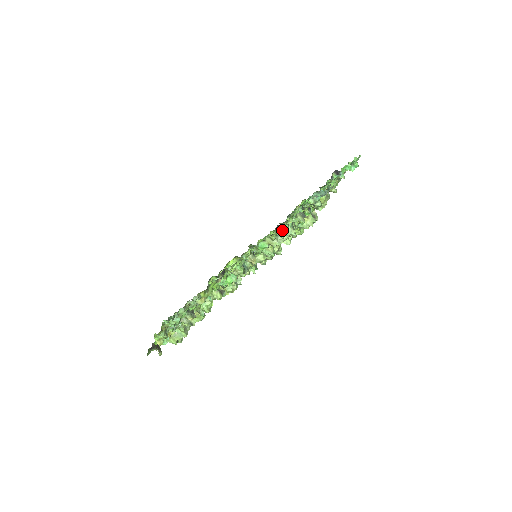
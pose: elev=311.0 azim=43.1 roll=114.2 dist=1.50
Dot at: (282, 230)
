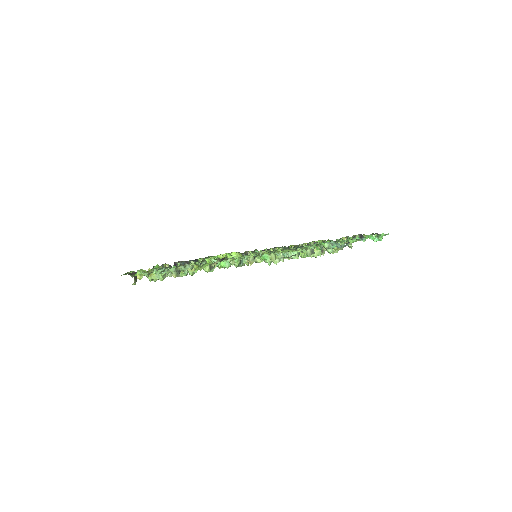
Dot at: occluded
